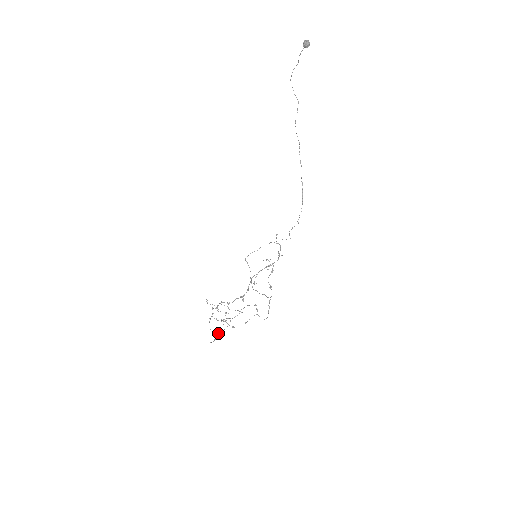
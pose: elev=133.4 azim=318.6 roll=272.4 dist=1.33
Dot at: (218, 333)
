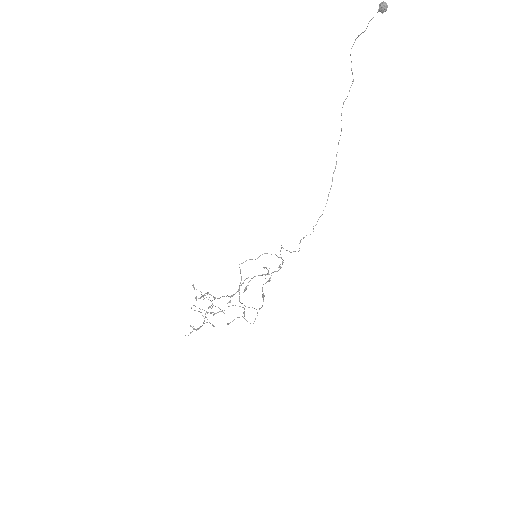
Dot at: occluded
